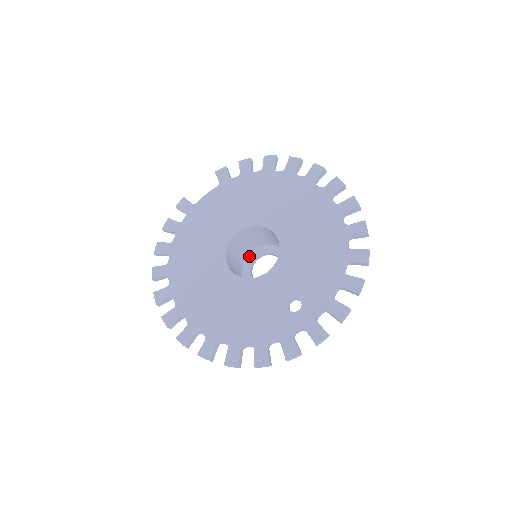
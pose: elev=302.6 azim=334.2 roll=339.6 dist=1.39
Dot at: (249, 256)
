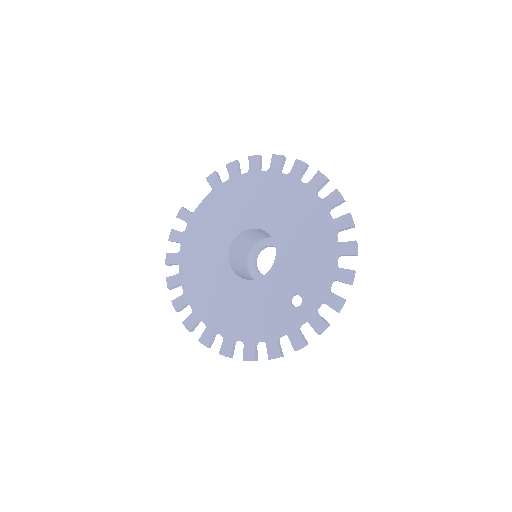
Dot at: (251, 251)
